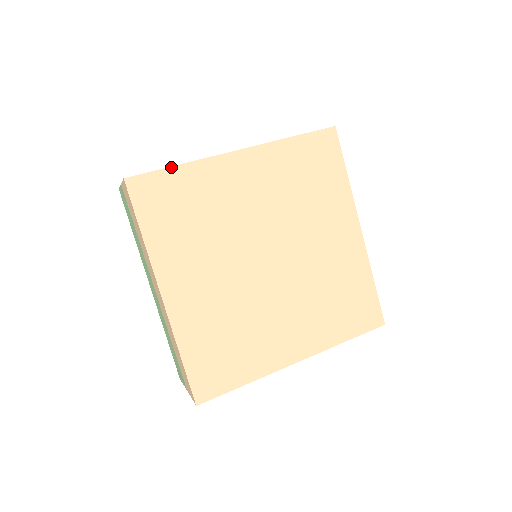
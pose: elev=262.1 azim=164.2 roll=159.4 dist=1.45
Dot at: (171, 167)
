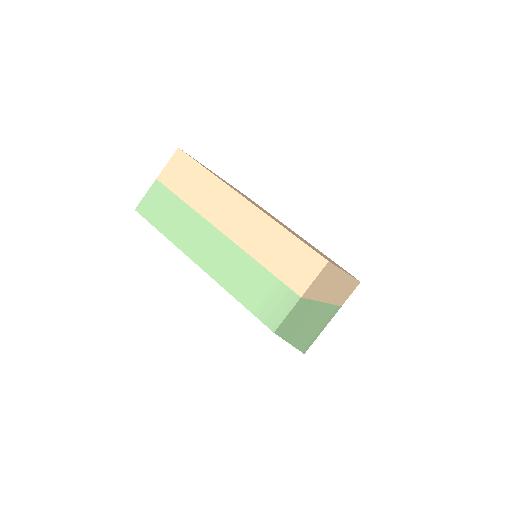
Dot at: occluded
